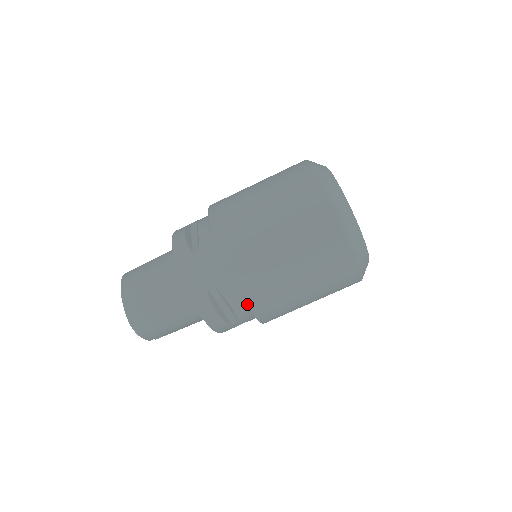
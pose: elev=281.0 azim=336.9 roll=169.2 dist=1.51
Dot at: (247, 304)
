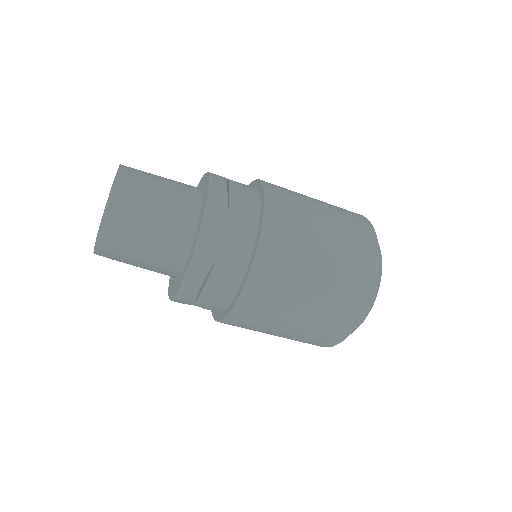
Dot at: (239, 301)
